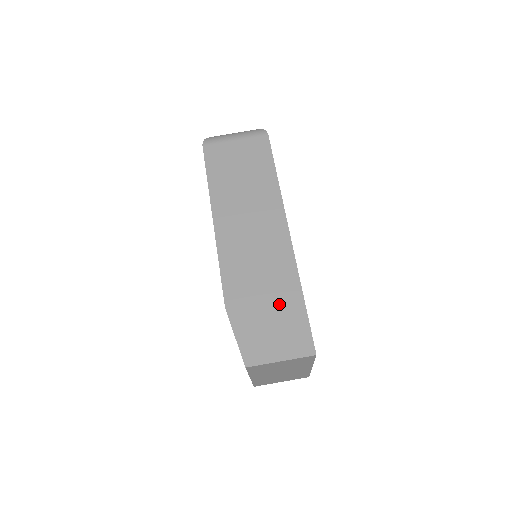
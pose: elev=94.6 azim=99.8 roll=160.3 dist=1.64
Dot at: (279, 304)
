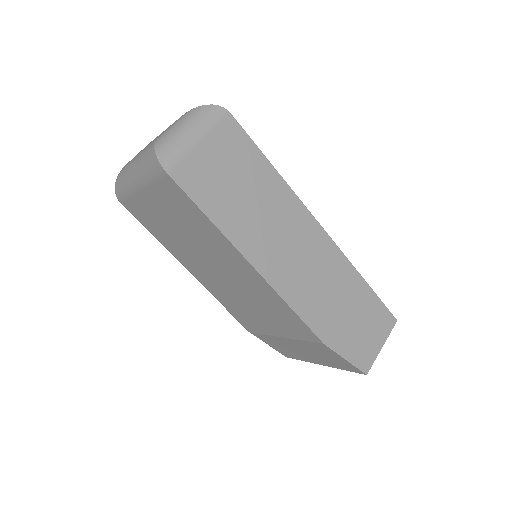
Dot at: (356, 304)
